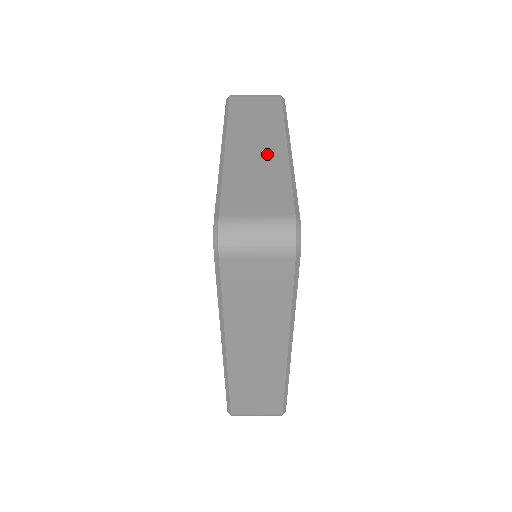
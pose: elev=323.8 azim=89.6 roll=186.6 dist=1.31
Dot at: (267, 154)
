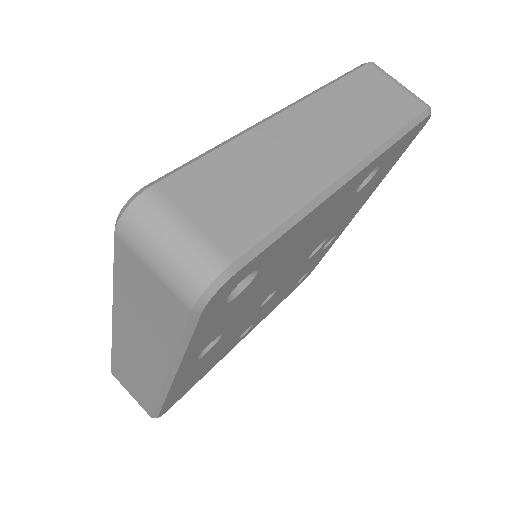
Dot at: (312, 160)
